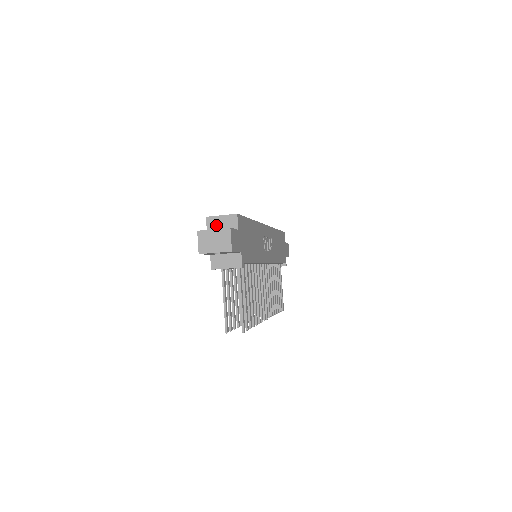
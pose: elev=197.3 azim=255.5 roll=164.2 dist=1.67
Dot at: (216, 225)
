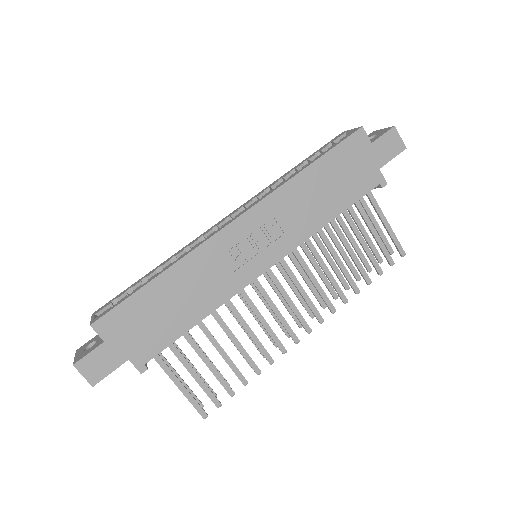
Dot at: occluded
